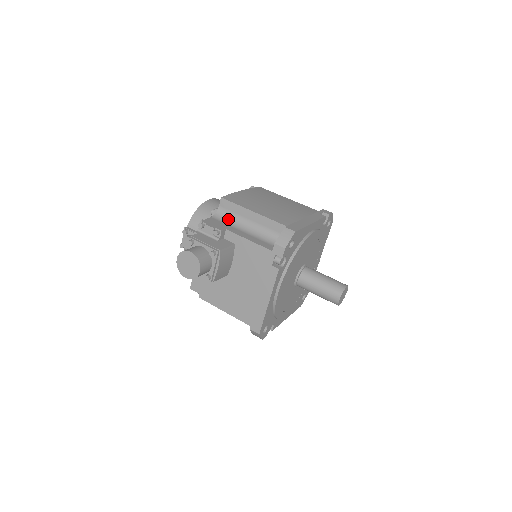
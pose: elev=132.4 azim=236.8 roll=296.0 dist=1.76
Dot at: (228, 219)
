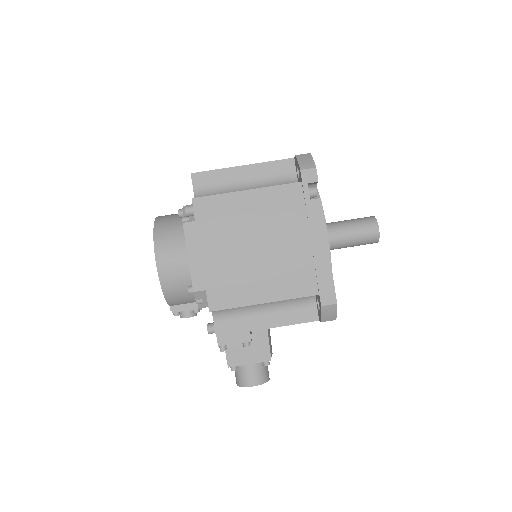
Dot at: (233, 311)
